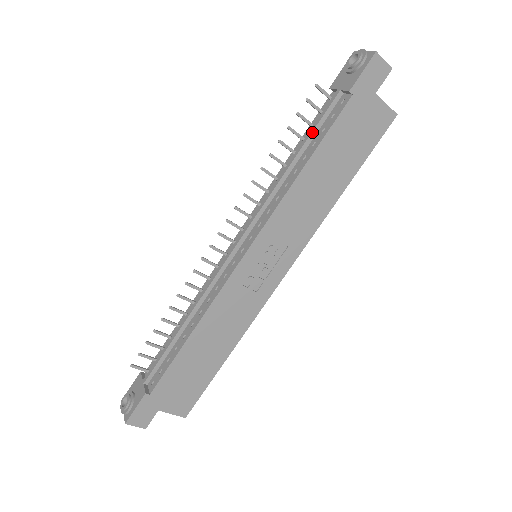
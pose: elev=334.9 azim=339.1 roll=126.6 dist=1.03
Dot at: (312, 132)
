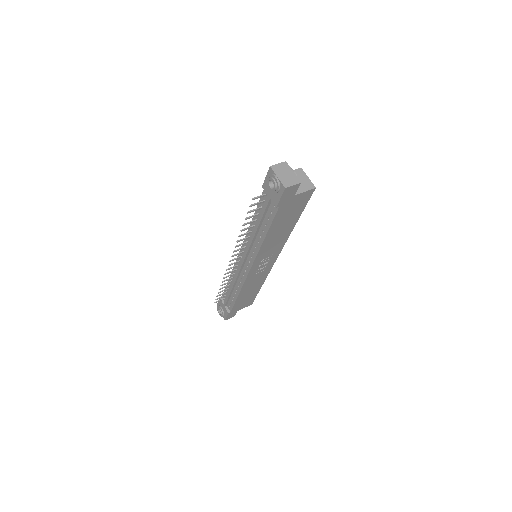
Dot at: (262, 218)
